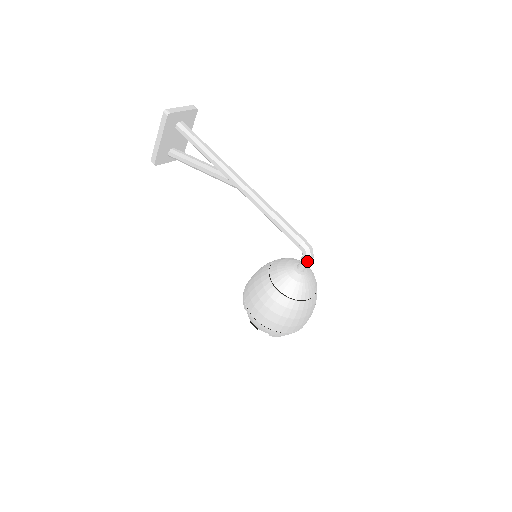
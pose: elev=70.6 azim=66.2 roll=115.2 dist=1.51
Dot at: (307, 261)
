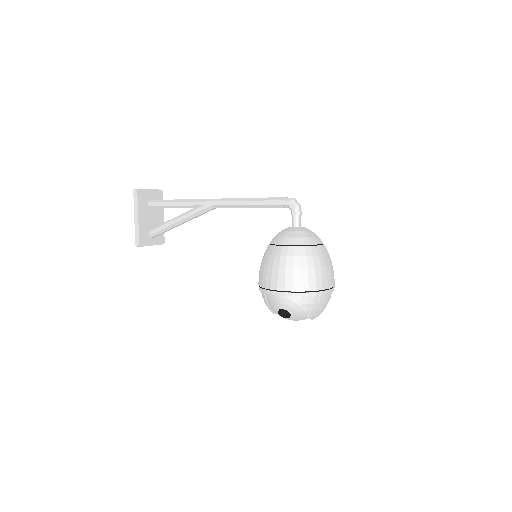
Dot at: (296, 210)
